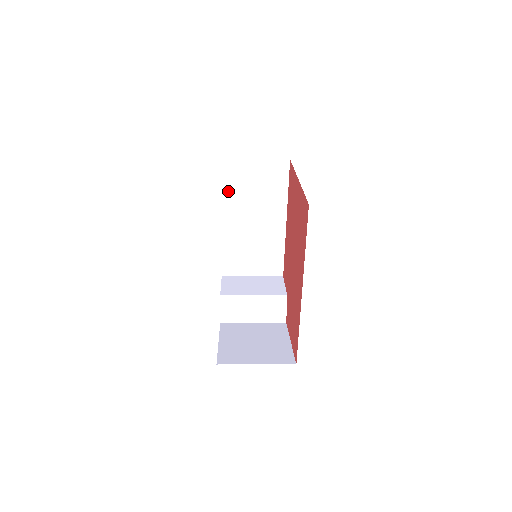
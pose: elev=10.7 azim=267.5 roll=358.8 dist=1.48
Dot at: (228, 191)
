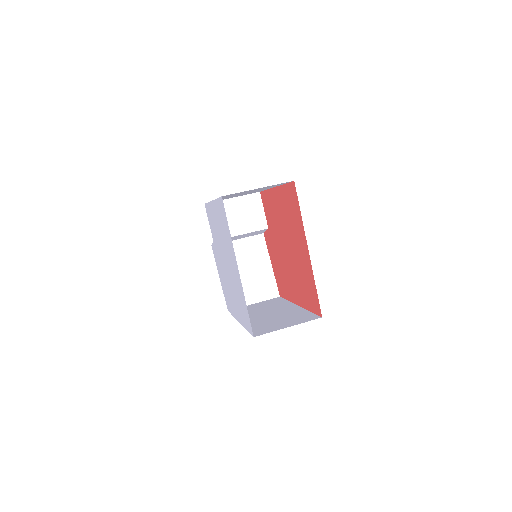
Dot at: occluded
